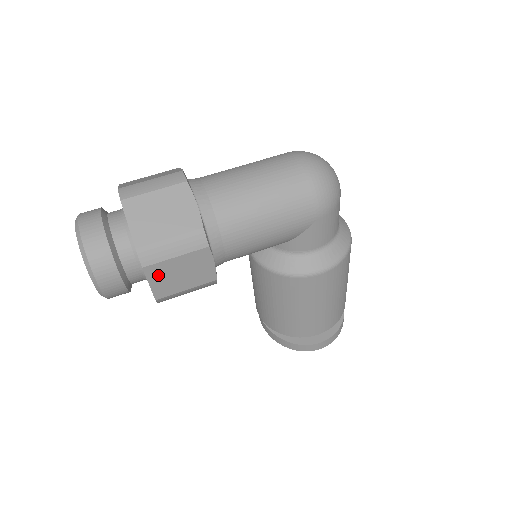
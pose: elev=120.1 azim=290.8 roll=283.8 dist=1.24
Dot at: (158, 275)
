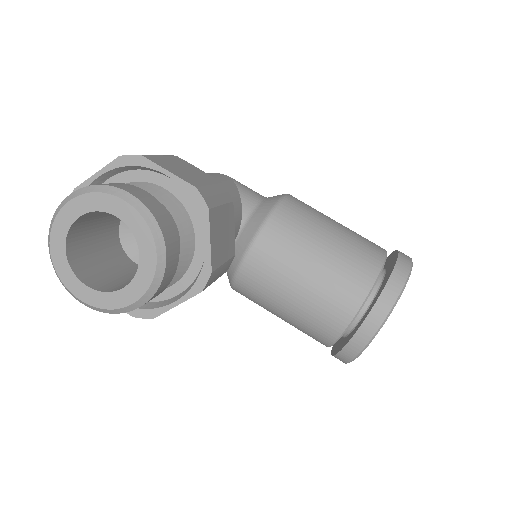
Dot at: (165, 166)
